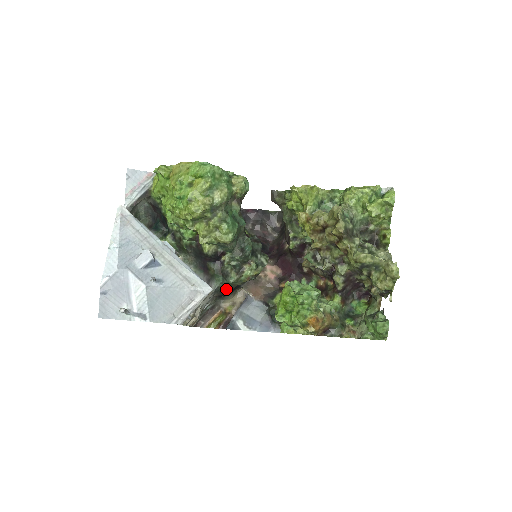
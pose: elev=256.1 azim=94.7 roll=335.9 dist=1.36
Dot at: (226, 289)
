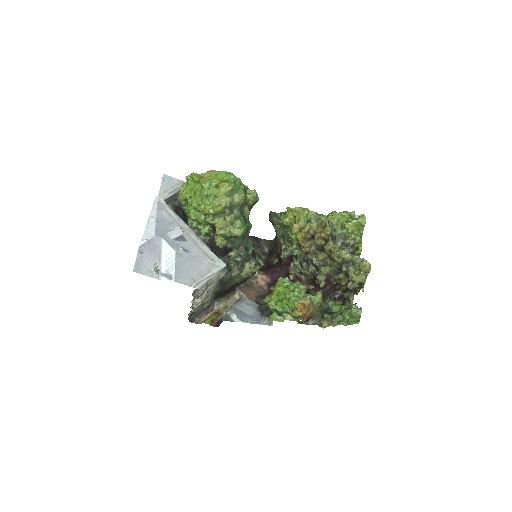
Dot at: (226, 284)
